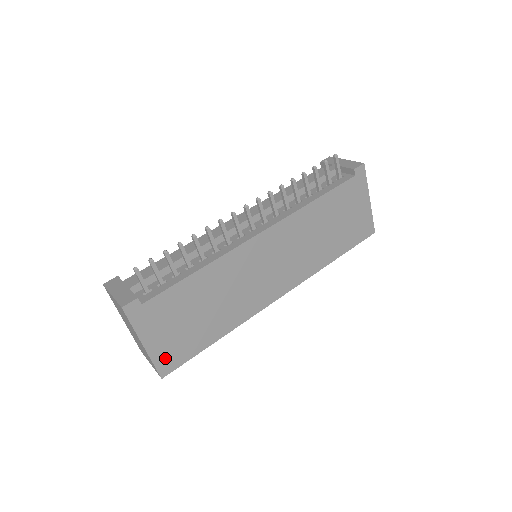
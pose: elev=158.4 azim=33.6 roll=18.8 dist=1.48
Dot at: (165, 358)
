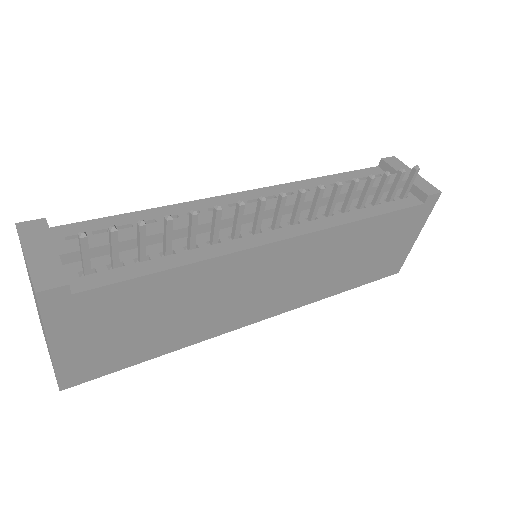
Dot at: (76, 367)
